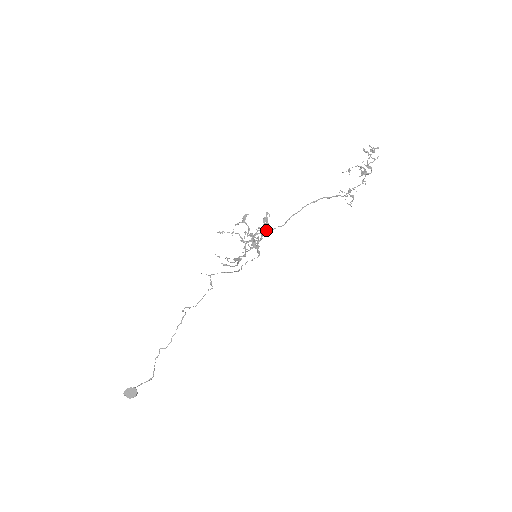
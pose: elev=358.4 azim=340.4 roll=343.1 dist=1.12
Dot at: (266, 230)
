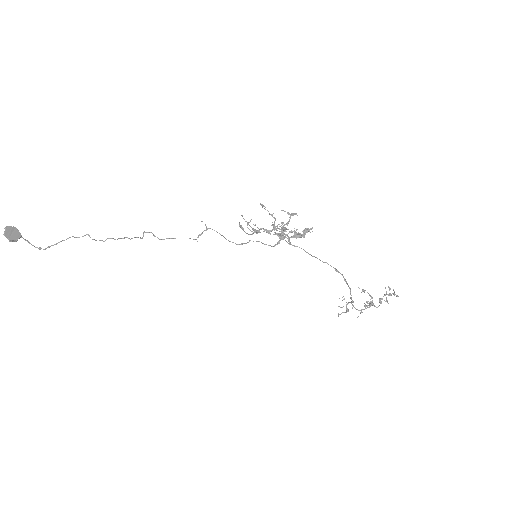
Dot at: (300, 237)
